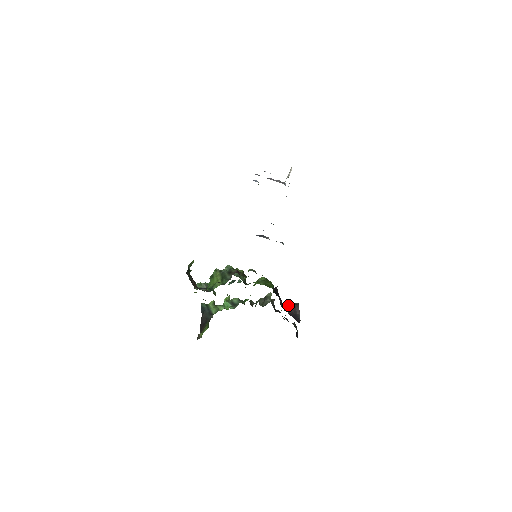
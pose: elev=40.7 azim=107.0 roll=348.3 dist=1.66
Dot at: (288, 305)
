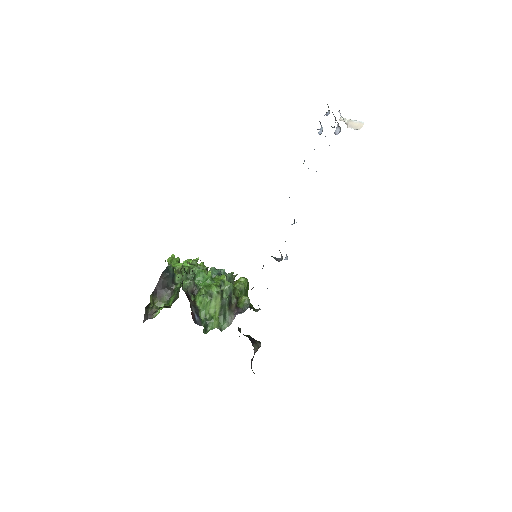
Dot at: (254, 349)
